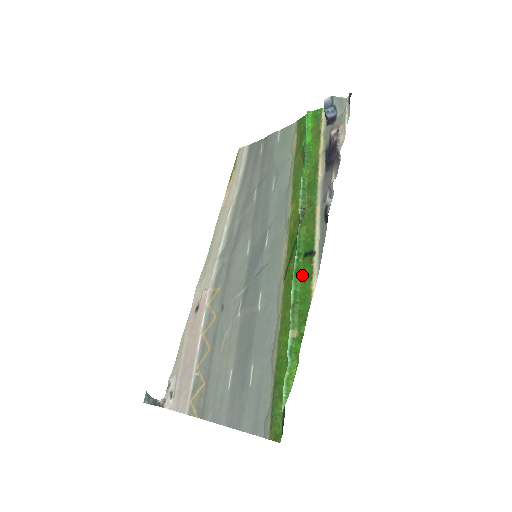
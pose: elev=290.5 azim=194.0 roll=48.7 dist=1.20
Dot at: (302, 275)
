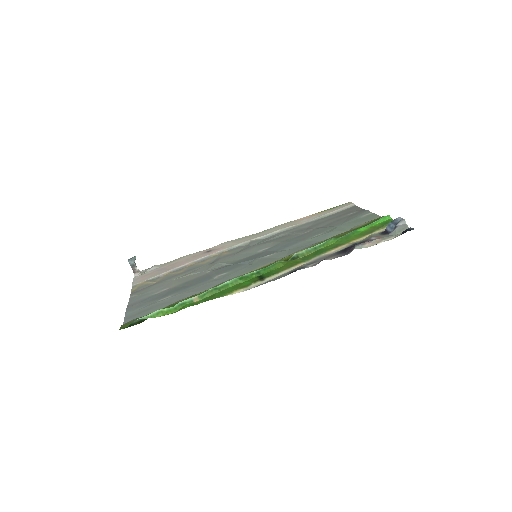
Dot at: (243, 282)
